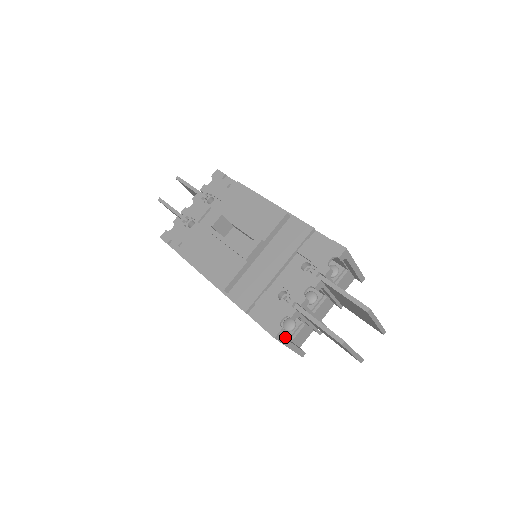
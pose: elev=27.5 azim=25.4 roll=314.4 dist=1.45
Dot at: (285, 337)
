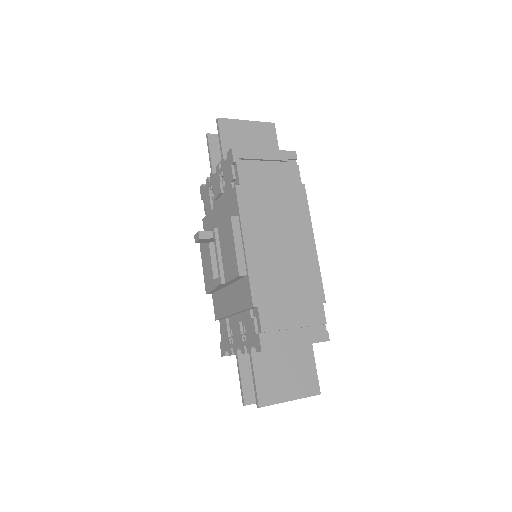
Dot at: occluded
